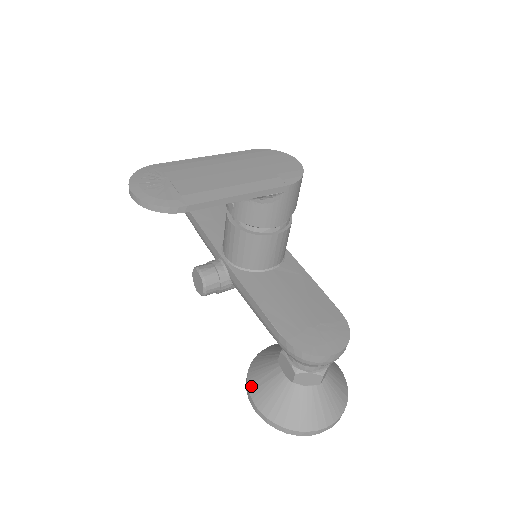
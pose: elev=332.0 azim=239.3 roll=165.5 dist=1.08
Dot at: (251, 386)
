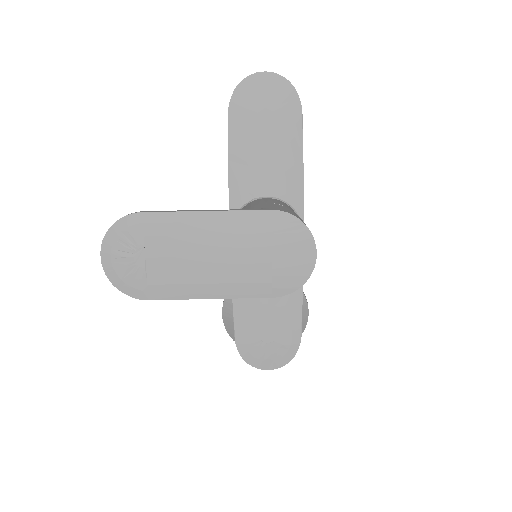
Dot at: (226, 303)
